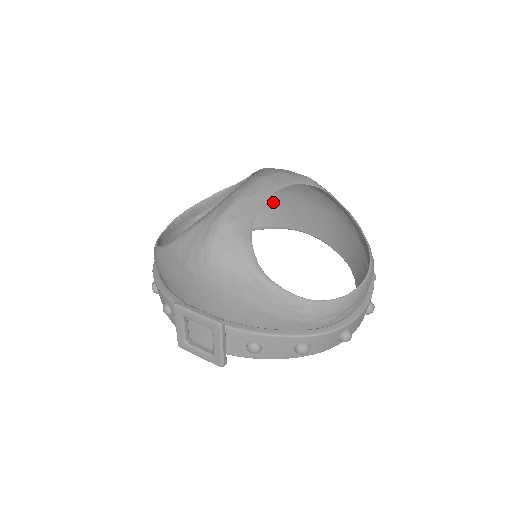
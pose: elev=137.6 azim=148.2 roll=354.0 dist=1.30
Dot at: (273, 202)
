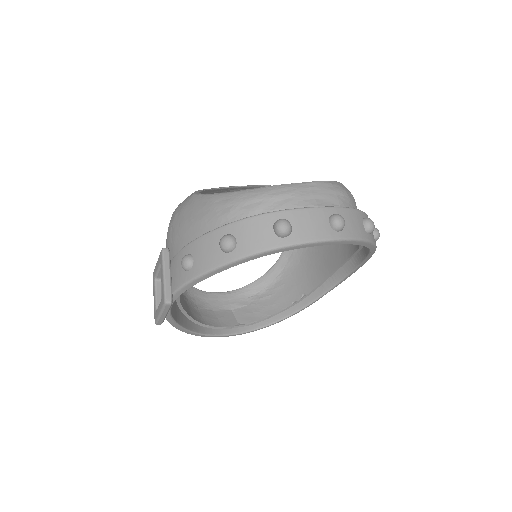
Dot at: (314, 256)
